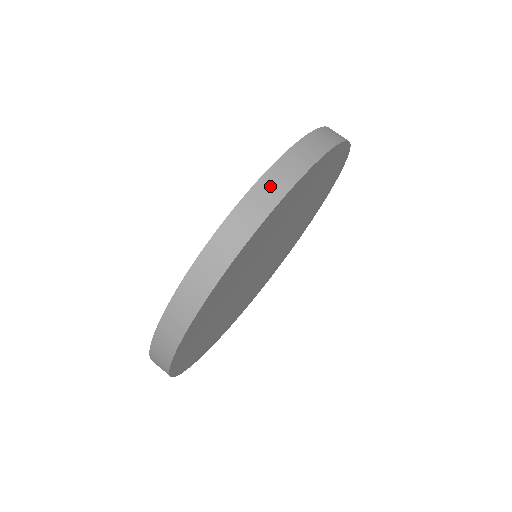
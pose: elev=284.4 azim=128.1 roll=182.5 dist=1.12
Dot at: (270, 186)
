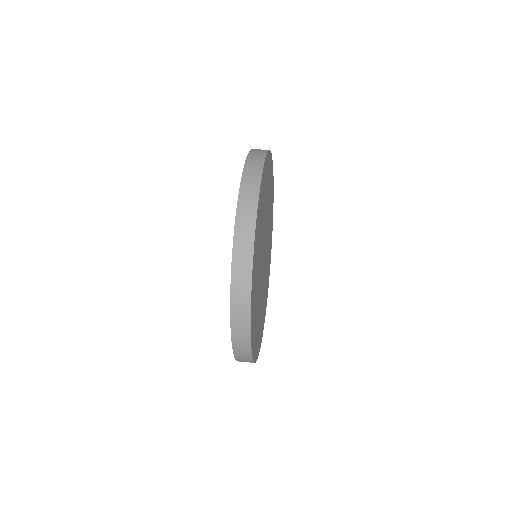
Dot at: (250, 179)
